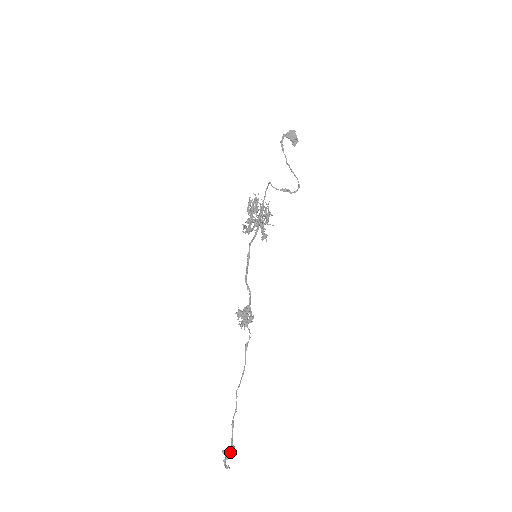
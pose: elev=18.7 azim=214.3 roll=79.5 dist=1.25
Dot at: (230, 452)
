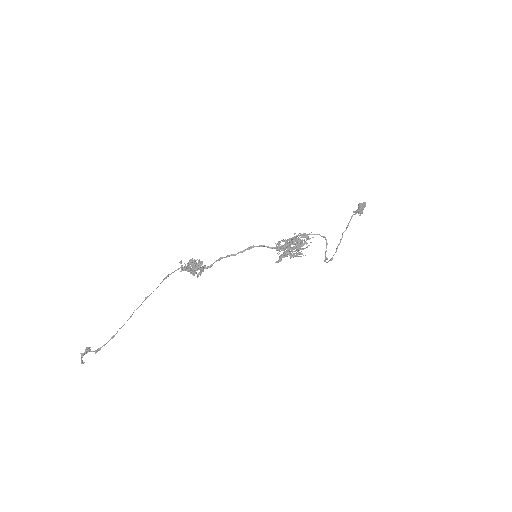
Dot at: (91, 351)
